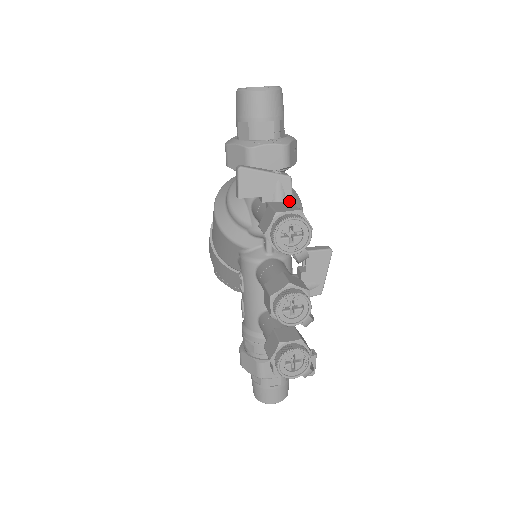
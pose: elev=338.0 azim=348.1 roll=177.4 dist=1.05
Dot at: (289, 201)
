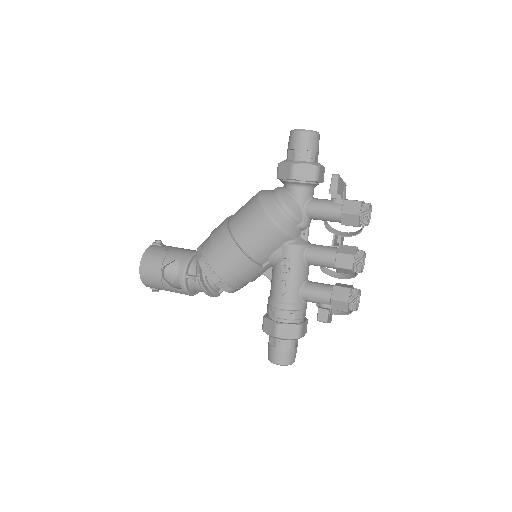
Dot at: occluded
